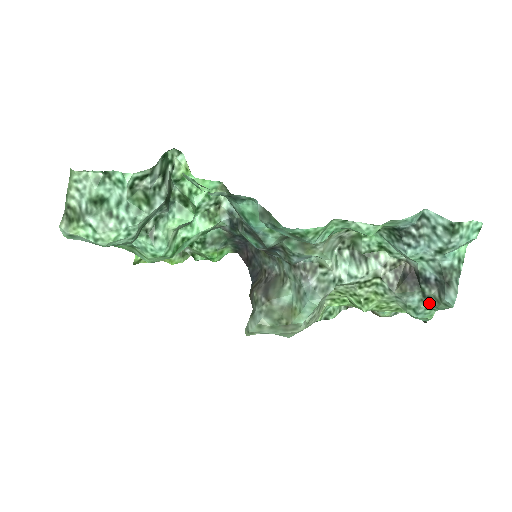
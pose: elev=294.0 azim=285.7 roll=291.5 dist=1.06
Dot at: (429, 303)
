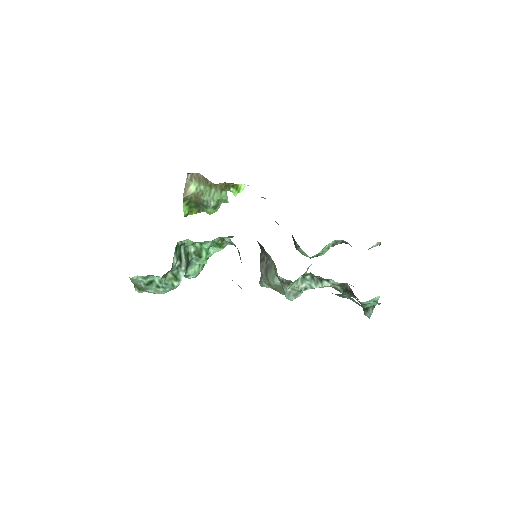
Dot at: occluded
